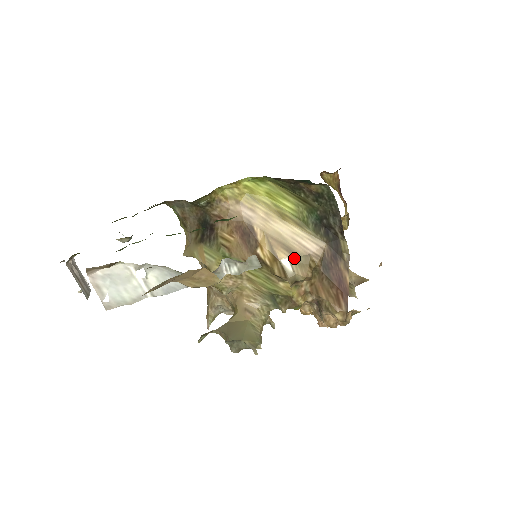
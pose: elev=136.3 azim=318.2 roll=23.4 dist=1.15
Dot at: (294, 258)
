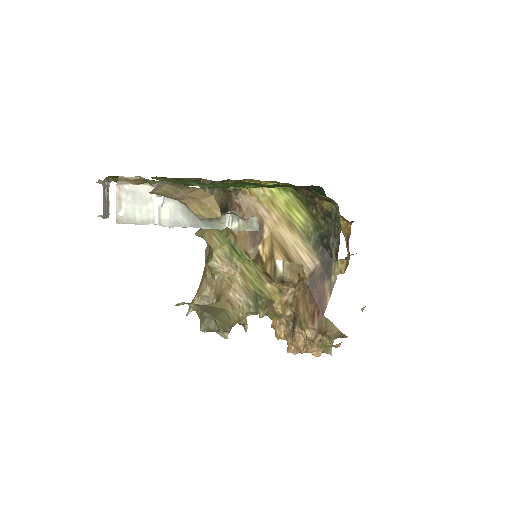
Dot at: (288, 263)
